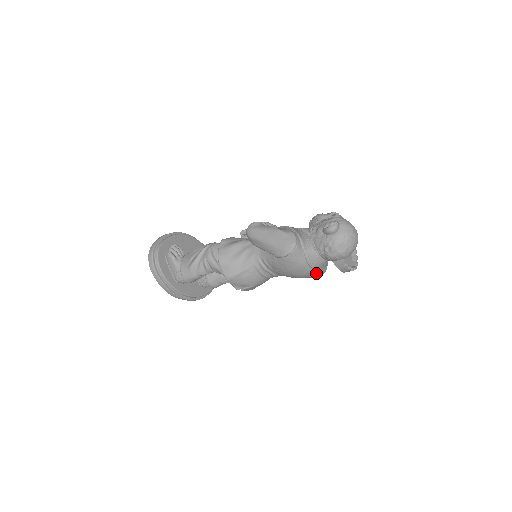
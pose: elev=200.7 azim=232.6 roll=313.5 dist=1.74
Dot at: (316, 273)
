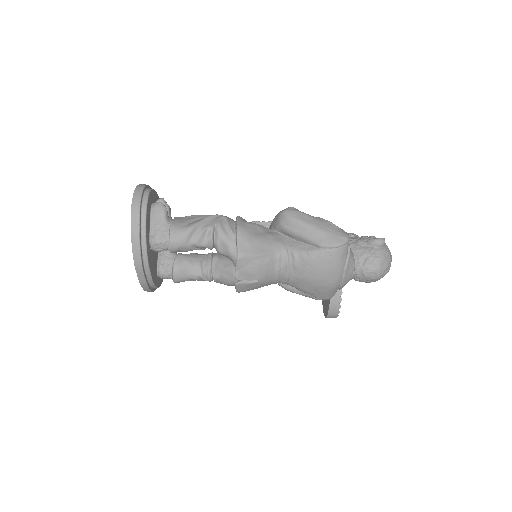
Dot at: (334, 290)
